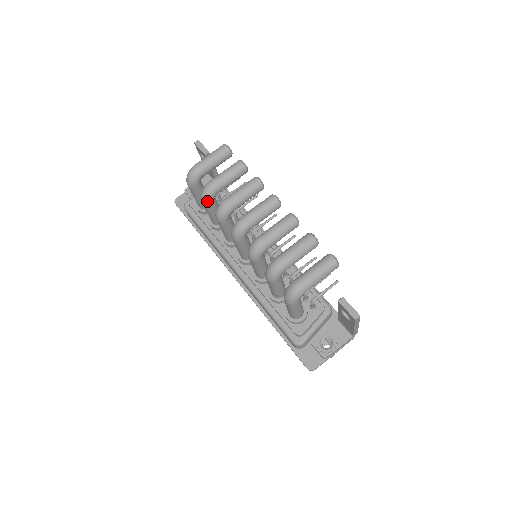
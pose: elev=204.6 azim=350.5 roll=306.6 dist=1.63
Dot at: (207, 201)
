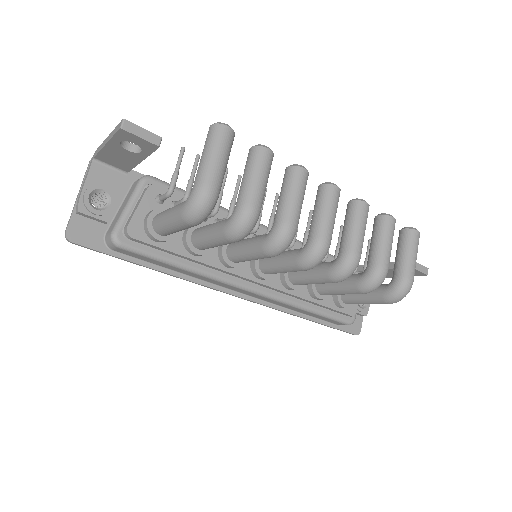
Dot at: (246, 236)
